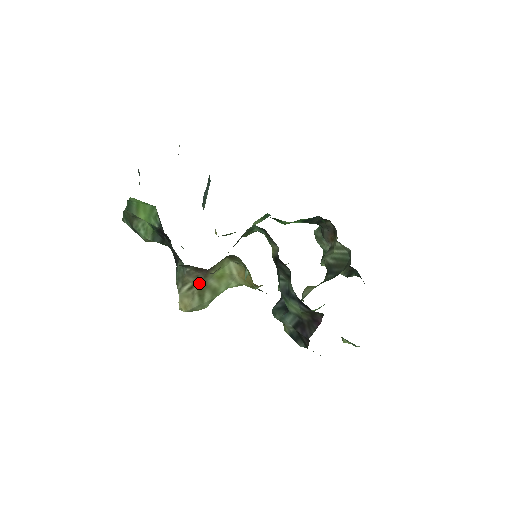
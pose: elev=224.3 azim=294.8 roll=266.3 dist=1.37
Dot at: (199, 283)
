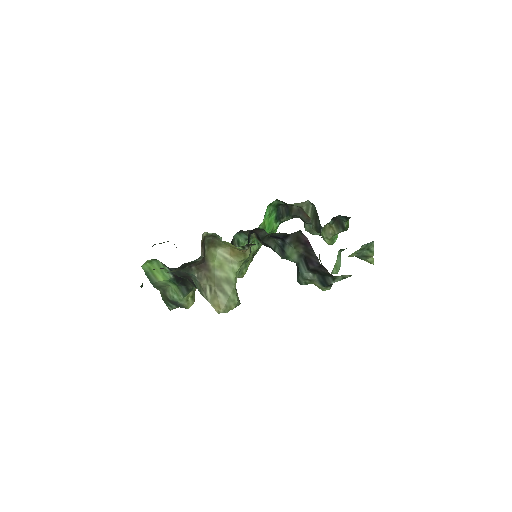
Dot at: (211, 280)
